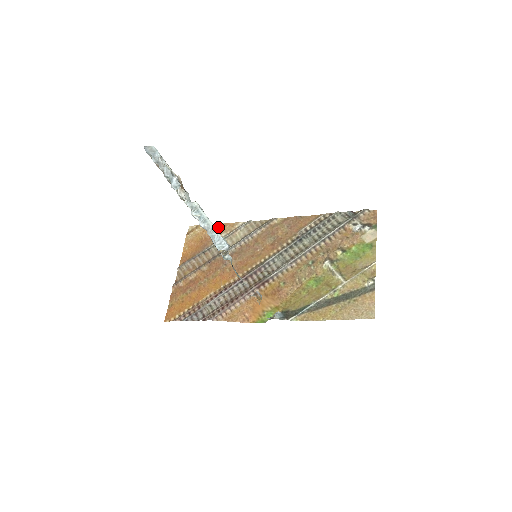
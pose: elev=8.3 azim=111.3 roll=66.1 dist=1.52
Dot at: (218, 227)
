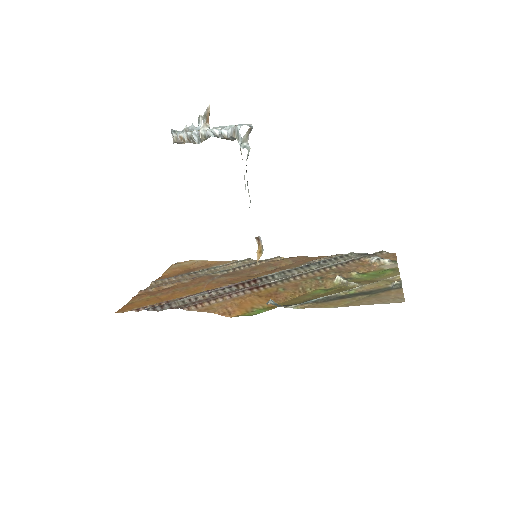
Dot at: (211, 262)
